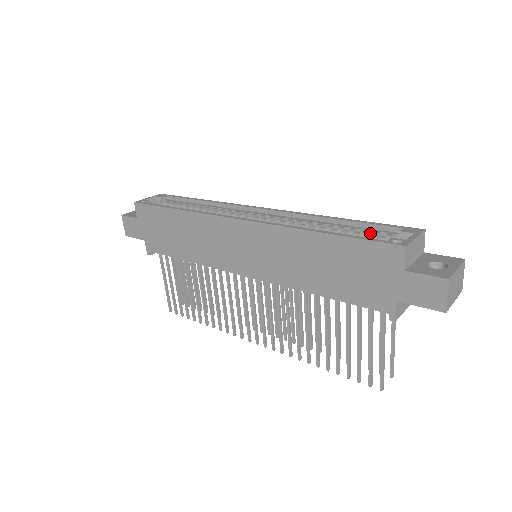
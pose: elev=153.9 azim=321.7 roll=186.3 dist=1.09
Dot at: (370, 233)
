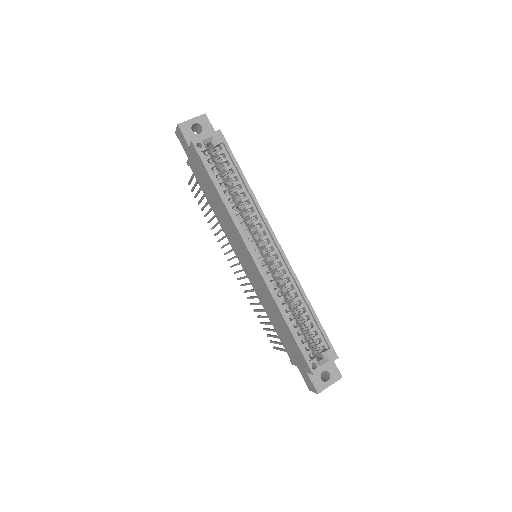
Dot at: (316, 331)
